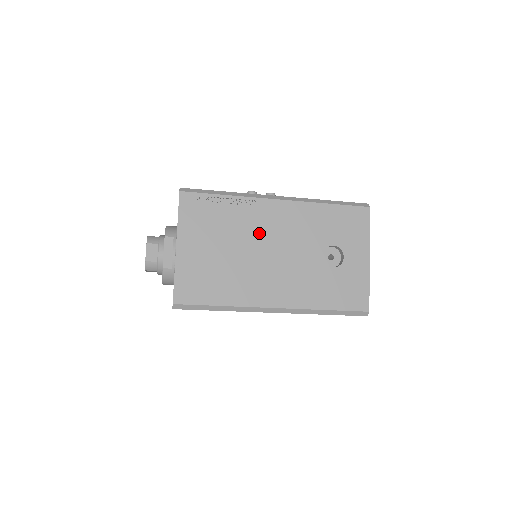
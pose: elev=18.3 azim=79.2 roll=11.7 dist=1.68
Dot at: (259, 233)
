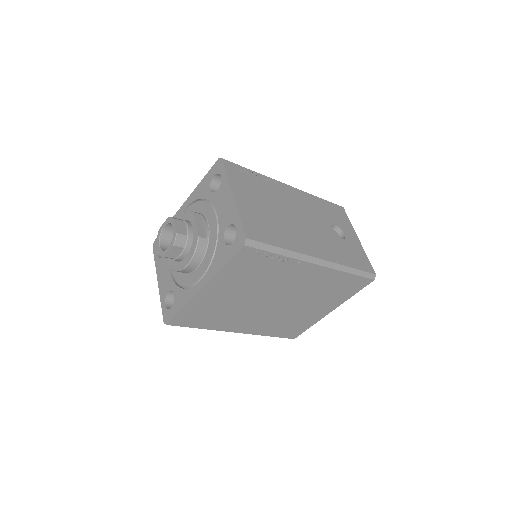
Dot at: (287, 203)
